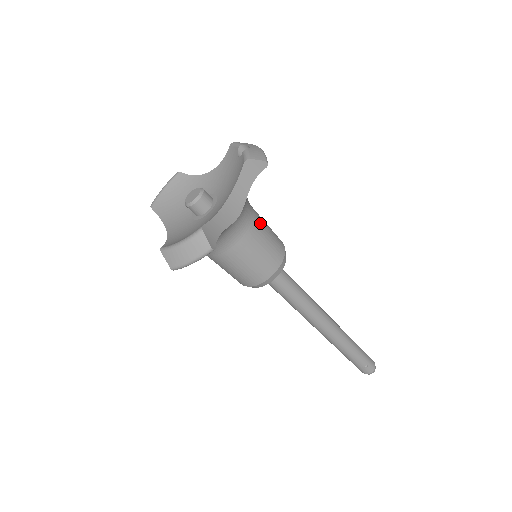
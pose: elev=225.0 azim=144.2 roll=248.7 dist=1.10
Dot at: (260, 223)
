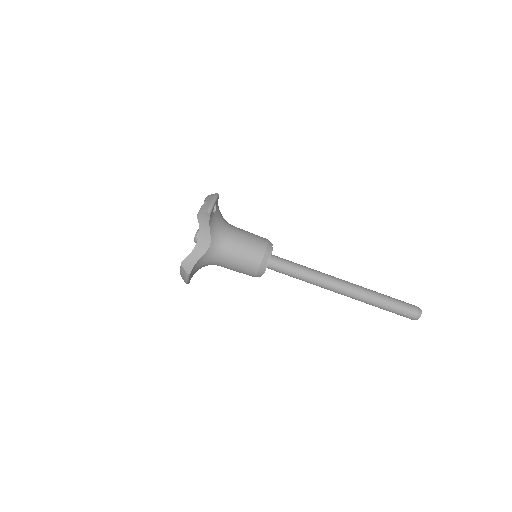
Dot at: (236, 241)
